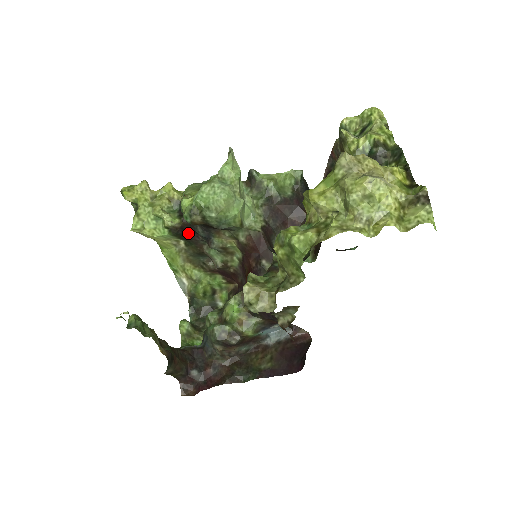
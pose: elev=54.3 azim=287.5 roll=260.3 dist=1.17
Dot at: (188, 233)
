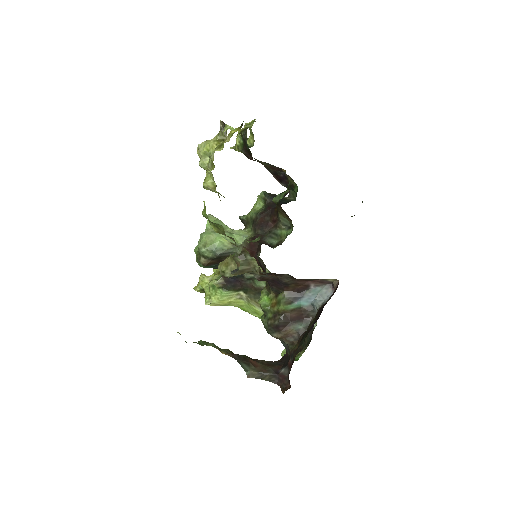
Dot at: (234, 282)
